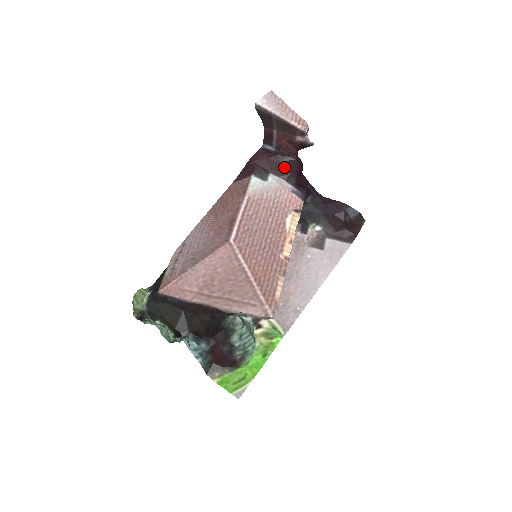
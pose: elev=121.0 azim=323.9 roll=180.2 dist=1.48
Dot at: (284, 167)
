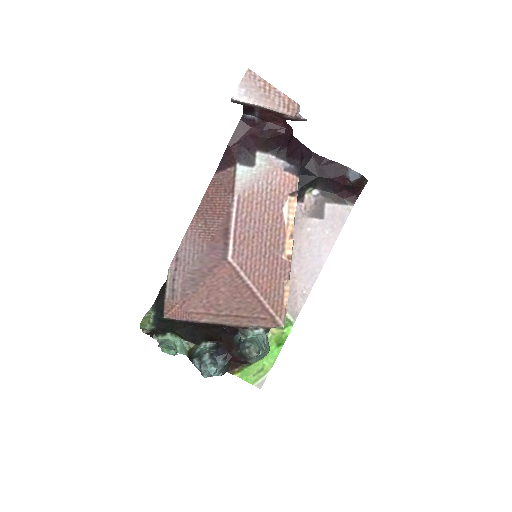
Dot at: (272, 142)
